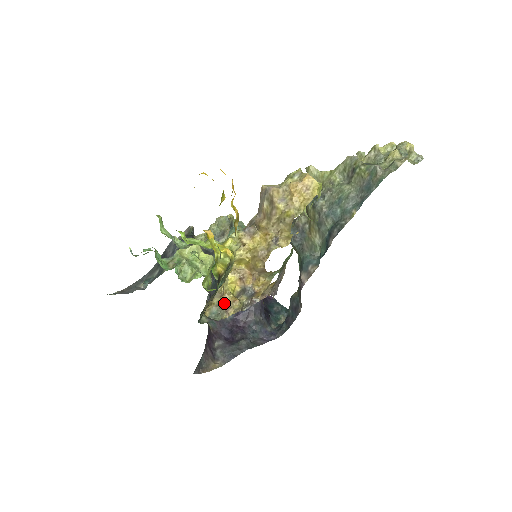
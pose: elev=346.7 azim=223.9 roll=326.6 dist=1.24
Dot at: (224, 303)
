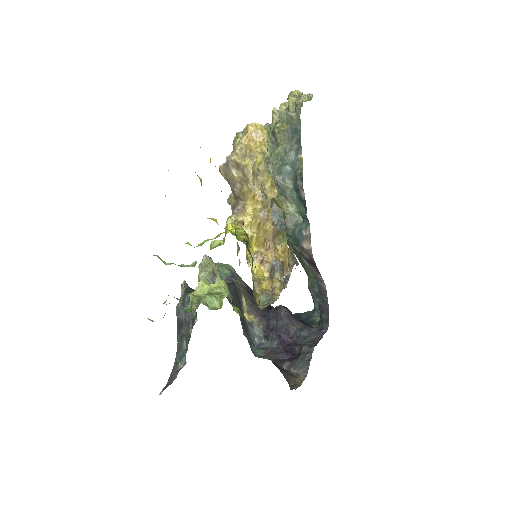
Dot at: (266, 289)
